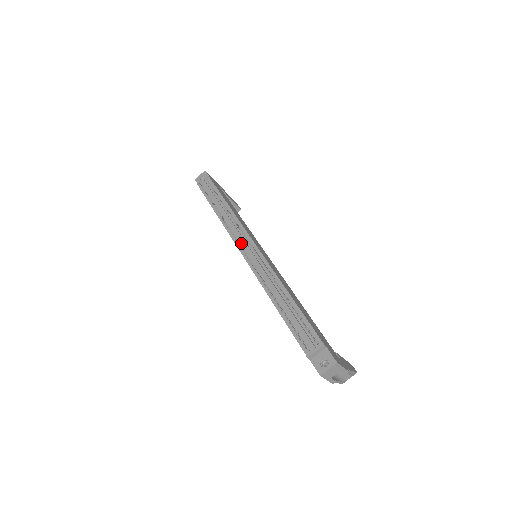
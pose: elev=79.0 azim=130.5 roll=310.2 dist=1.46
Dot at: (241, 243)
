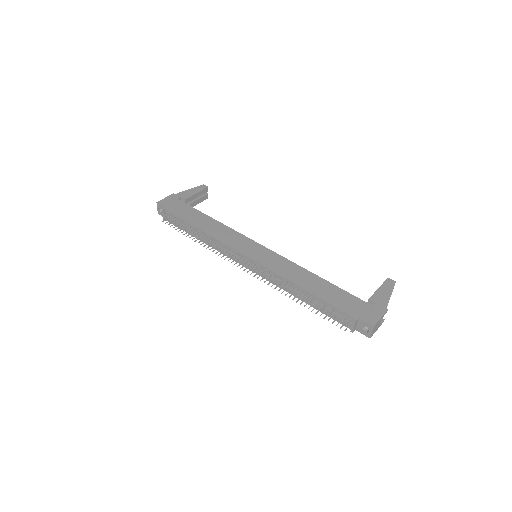
Dot at: occluded
